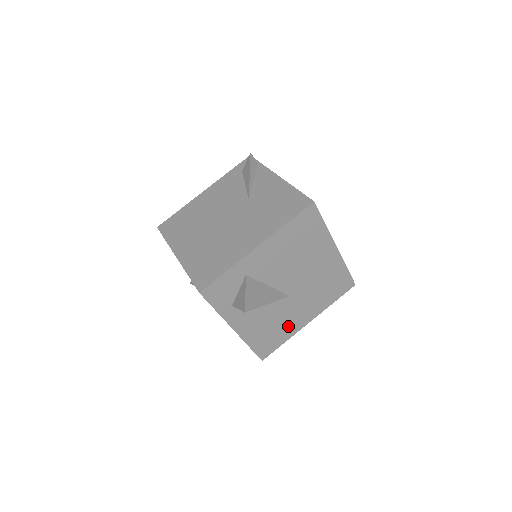
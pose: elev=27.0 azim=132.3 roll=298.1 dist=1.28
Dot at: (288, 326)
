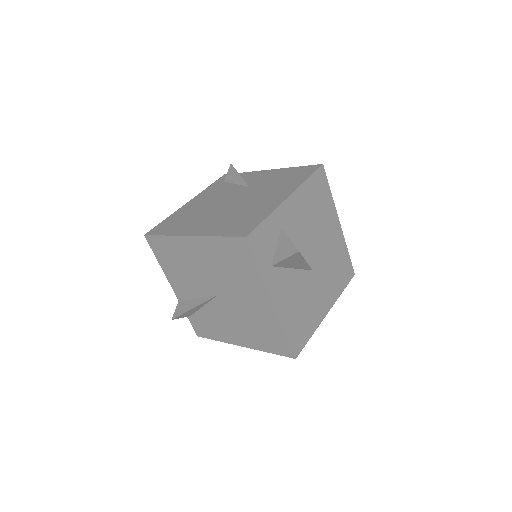
Dot at: (313, 312)
